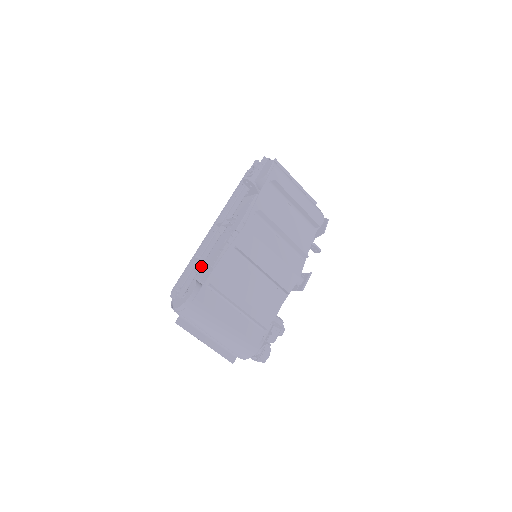
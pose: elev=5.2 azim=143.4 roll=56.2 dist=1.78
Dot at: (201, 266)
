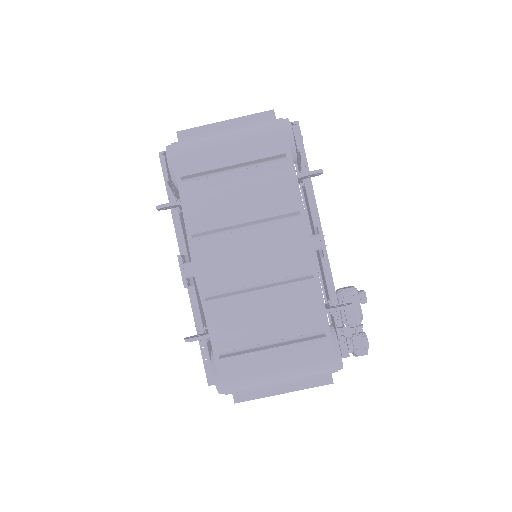
Dot at: occluded
